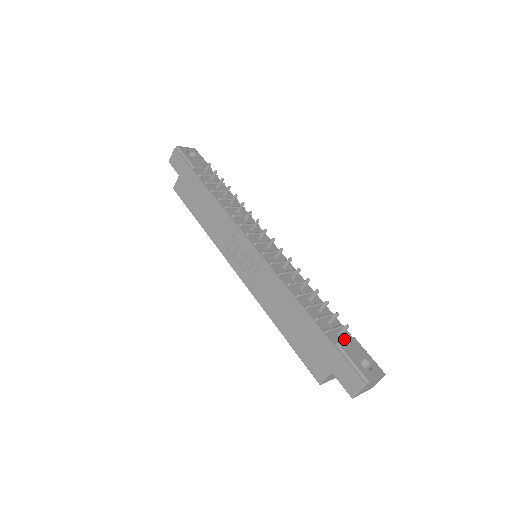
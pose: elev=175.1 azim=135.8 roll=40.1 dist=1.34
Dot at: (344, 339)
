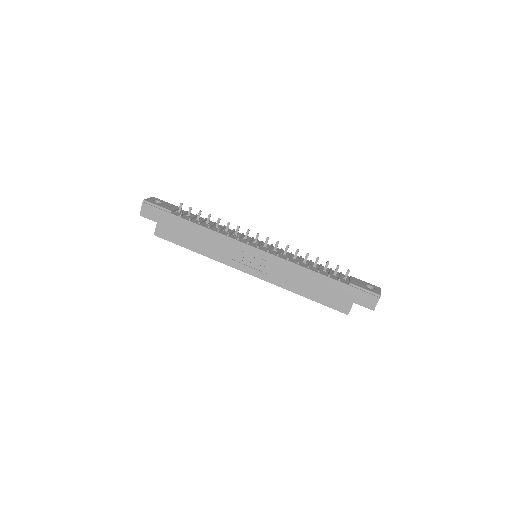
Dot at: (350, 279)
